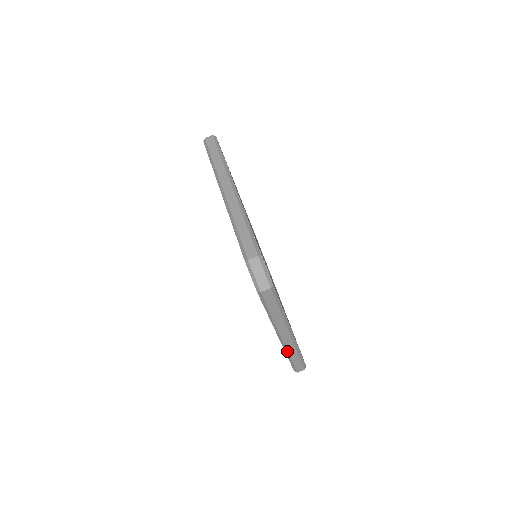
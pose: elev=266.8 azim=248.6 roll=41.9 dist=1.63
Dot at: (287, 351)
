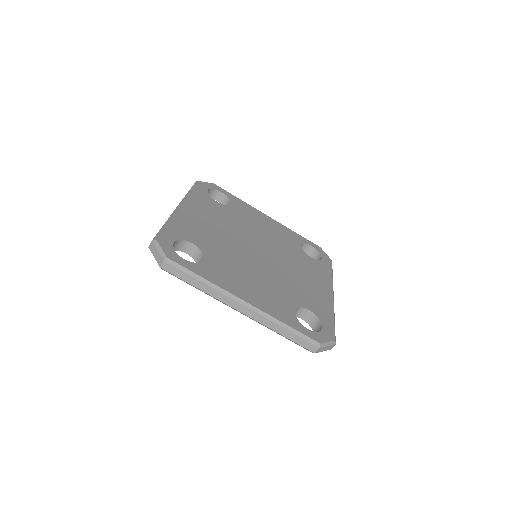
Dot at: occluded
